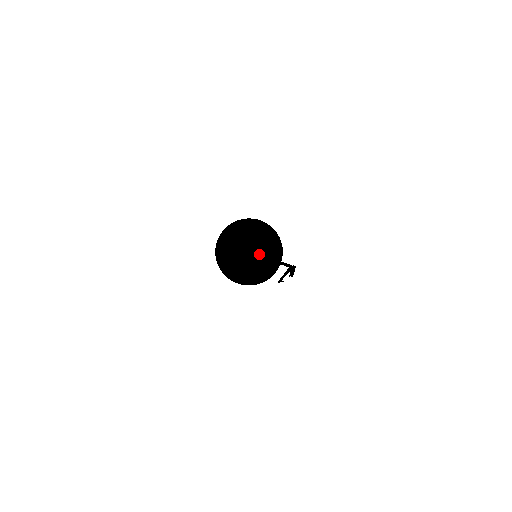
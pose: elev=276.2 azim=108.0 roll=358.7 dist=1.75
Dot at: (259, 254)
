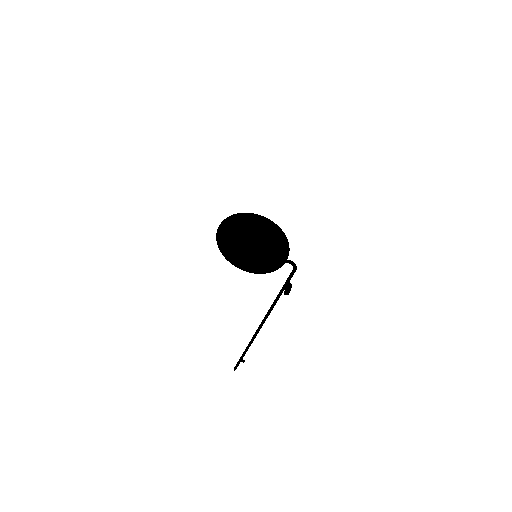
Dot at: (268, 239)
